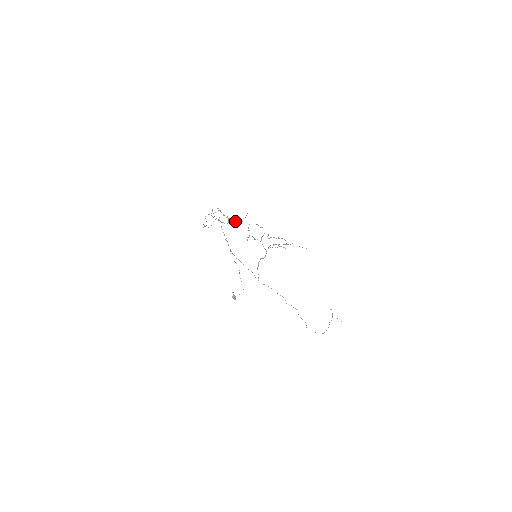
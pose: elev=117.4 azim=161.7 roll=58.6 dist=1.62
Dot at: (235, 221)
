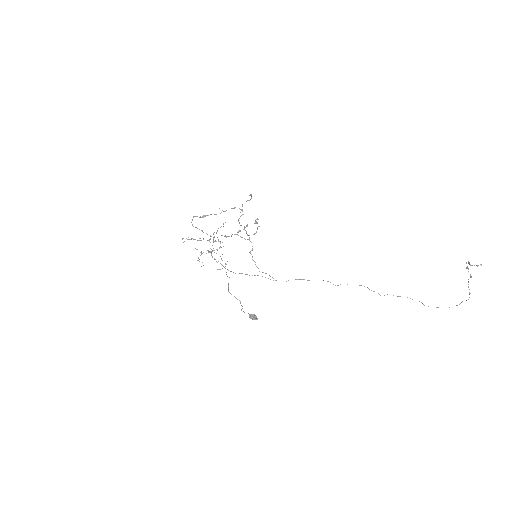
Dot at: (213, 238)
